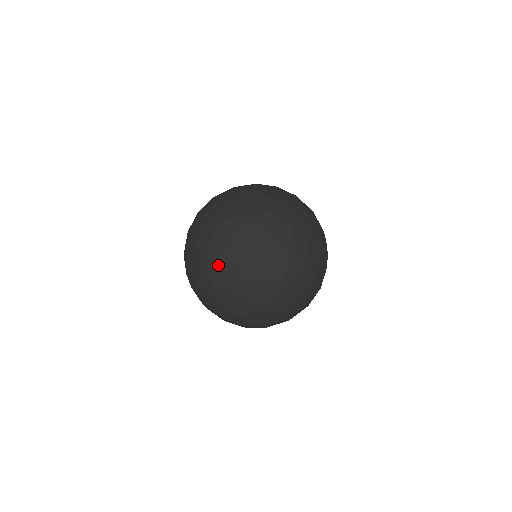
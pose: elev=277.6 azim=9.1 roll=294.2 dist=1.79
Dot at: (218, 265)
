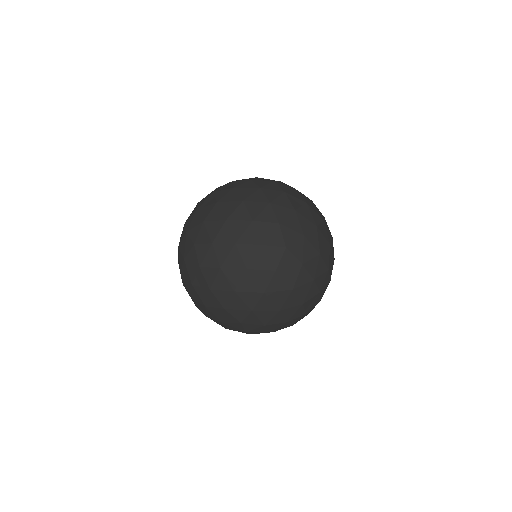
Dot at: (178, 249)
